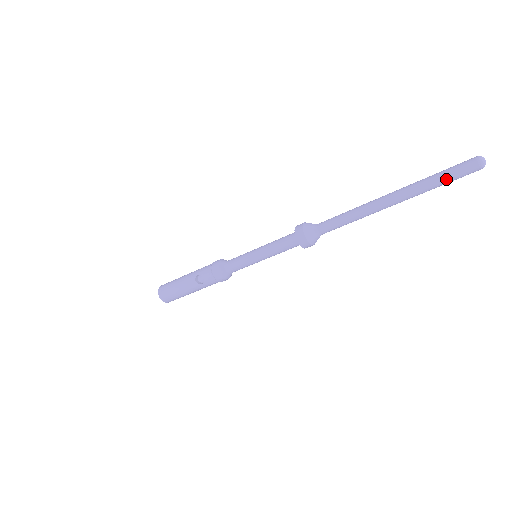
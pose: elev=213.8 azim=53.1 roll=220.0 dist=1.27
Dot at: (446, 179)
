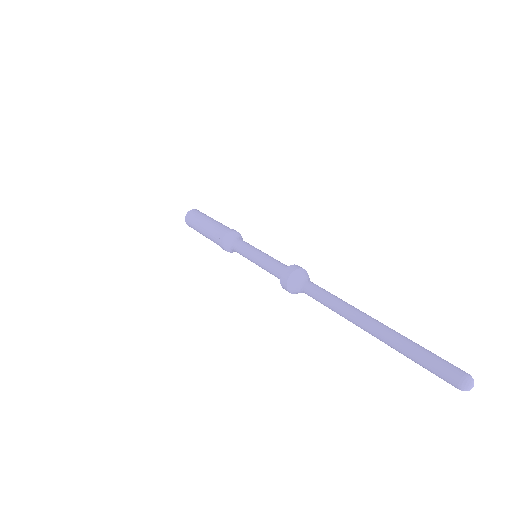
Dot at: occluded
